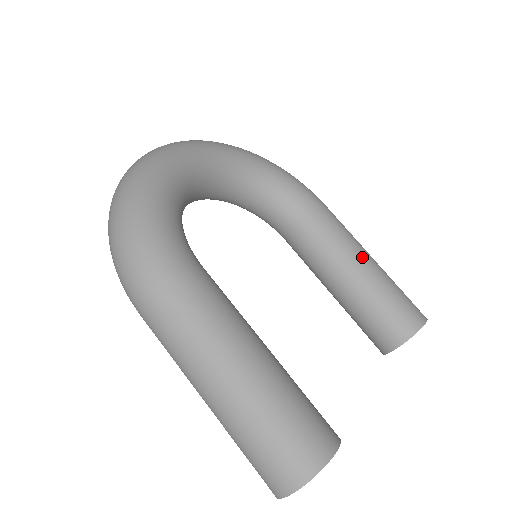
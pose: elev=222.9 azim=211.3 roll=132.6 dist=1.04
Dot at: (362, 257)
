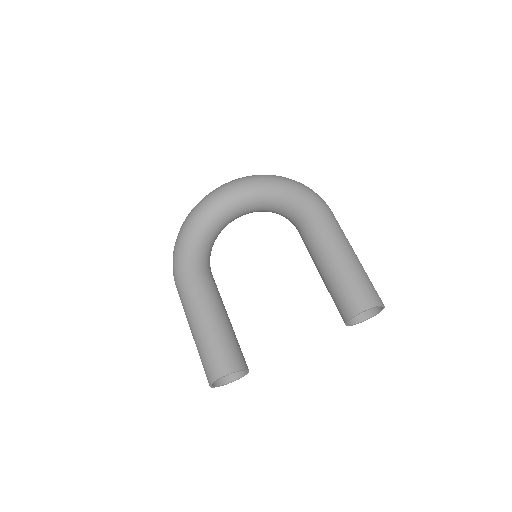
Dot at: (329, 255)
